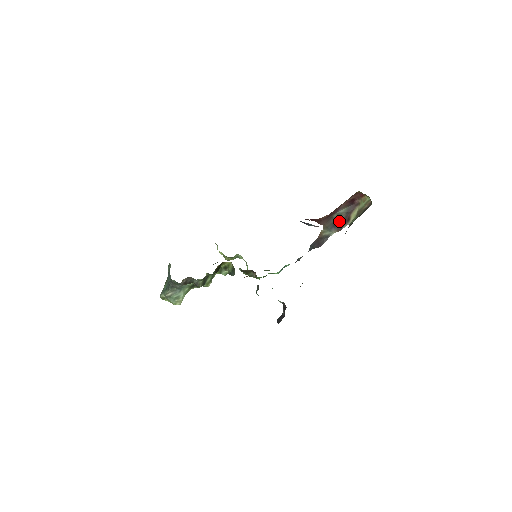
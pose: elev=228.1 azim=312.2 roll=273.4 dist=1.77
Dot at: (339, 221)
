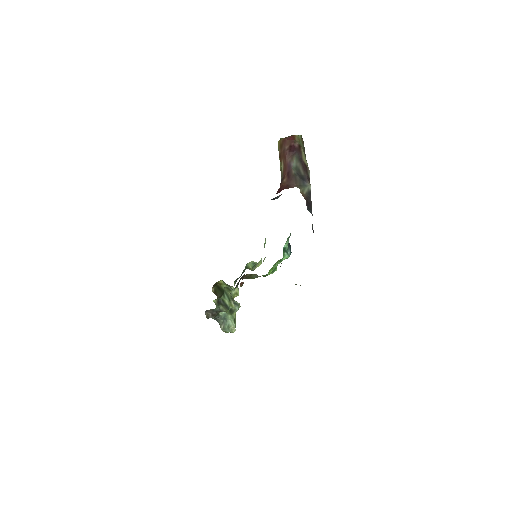
Dot at: (302, 173)
